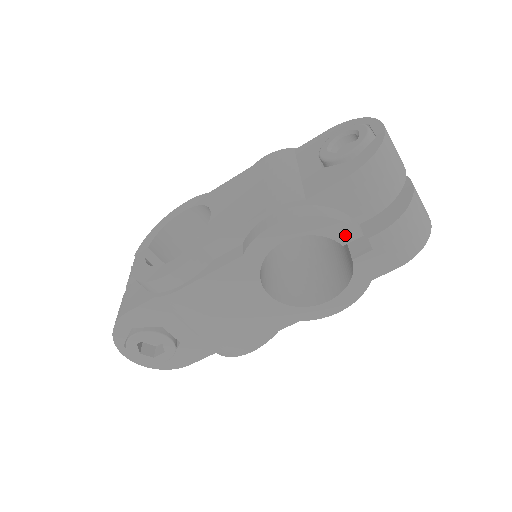
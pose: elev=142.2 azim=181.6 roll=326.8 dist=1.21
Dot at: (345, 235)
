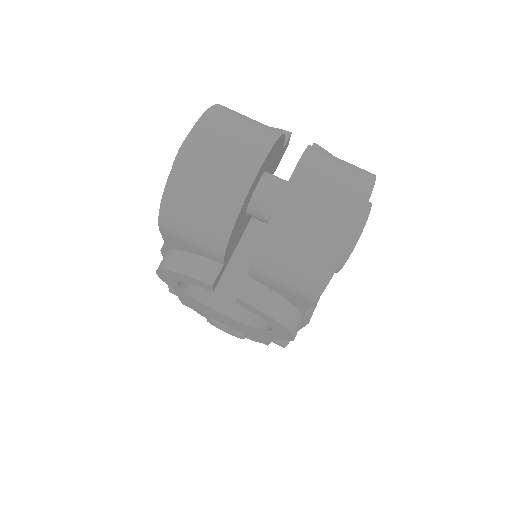
Dot at: (201, 284)
